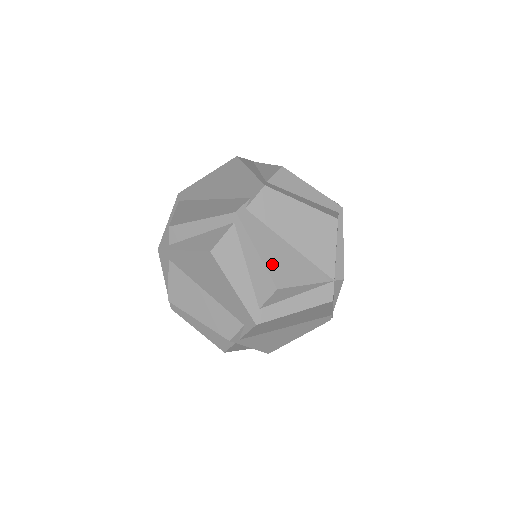
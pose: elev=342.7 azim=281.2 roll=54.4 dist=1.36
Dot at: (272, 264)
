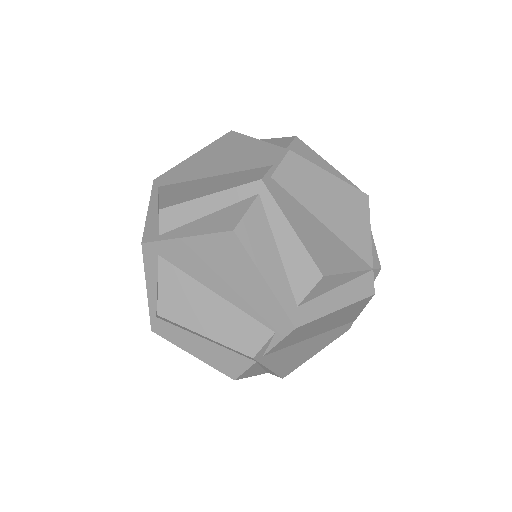
Dot at: (311, 245)
